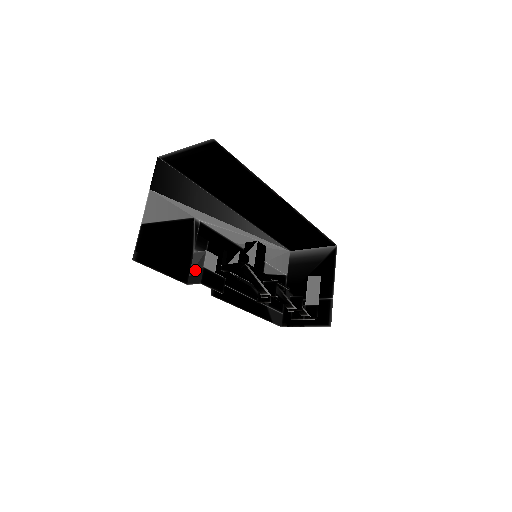
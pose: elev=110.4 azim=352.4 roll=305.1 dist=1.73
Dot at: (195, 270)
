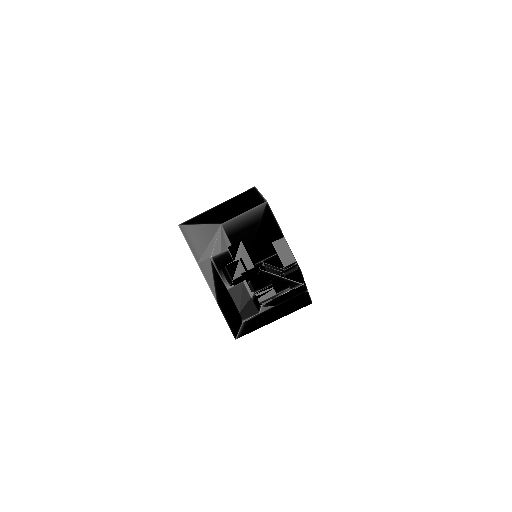
Dot at: (243, 304)
